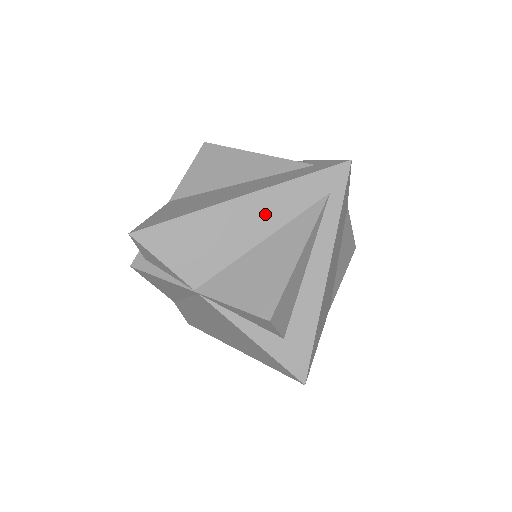
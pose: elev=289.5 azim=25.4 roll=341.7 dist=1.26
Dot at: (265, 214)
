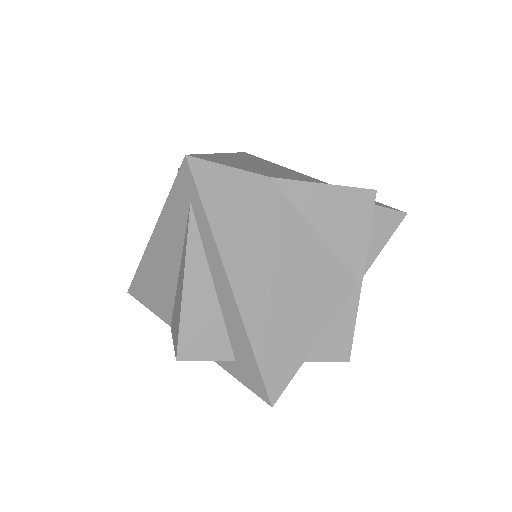
Dot at: (168, 246)
